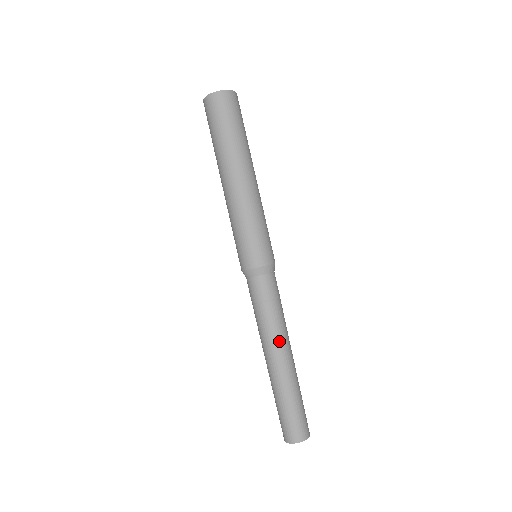
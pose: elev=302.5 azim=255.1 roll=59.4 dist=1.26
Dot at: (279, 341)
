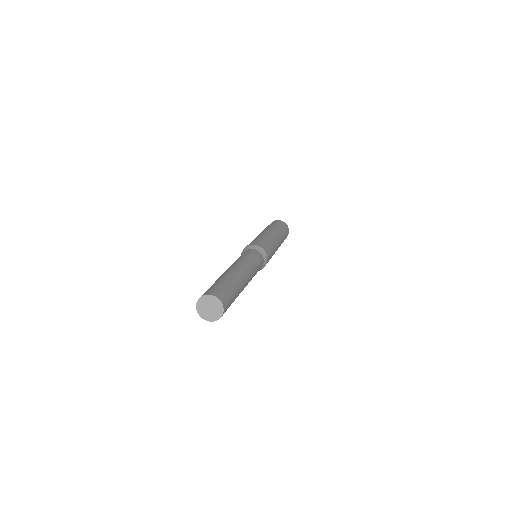
Dot at: (241, 264)
